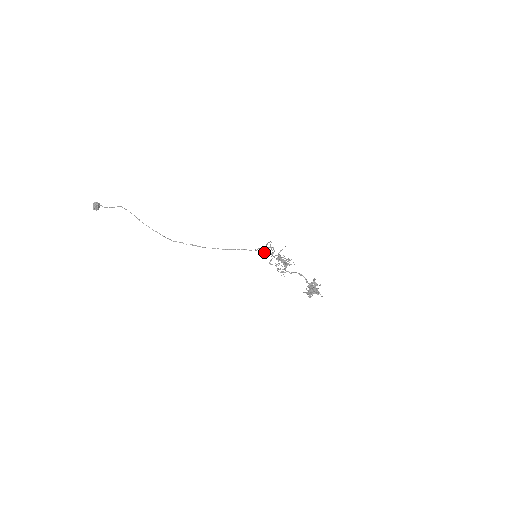
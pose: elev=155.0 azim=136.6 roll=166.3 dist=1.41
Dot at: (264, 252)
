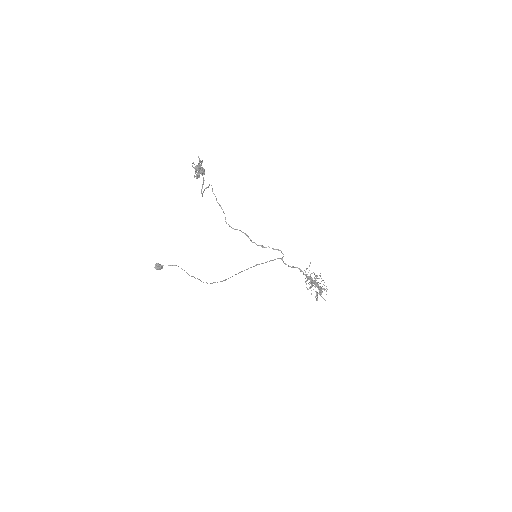
Dot at: (274, 259)
